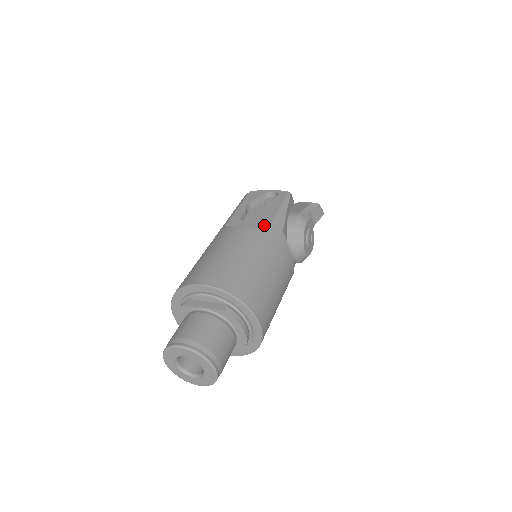
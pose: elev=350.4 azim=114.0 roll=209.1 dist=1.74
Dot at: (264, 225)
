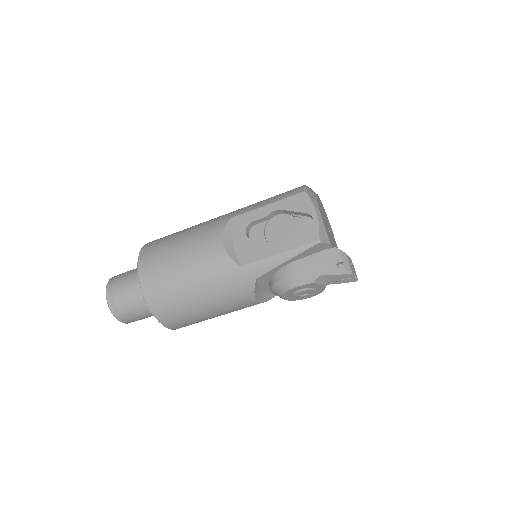
Dot at: (244, 259)
